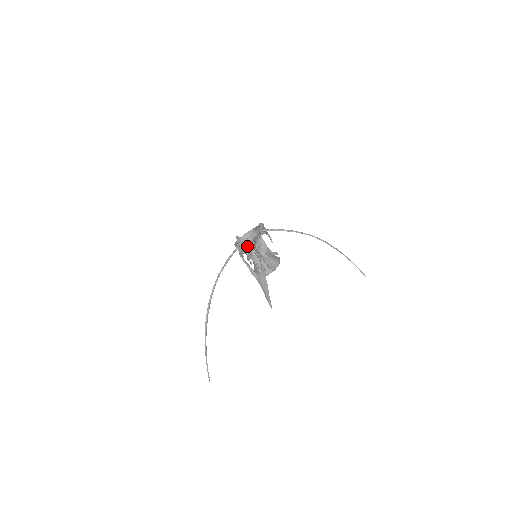
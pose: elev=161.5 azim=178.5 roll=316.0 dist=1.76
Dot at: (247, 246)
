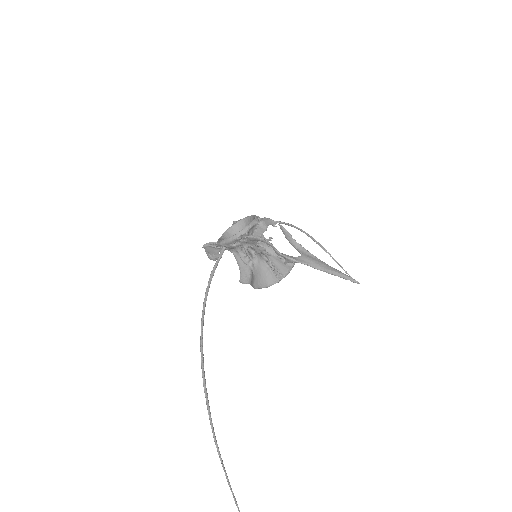
Dot at: occluded
